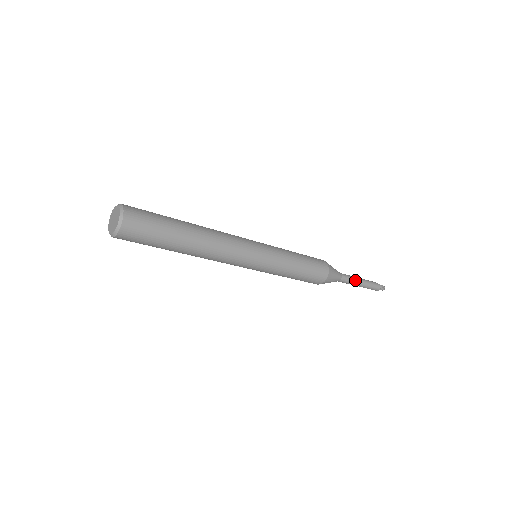
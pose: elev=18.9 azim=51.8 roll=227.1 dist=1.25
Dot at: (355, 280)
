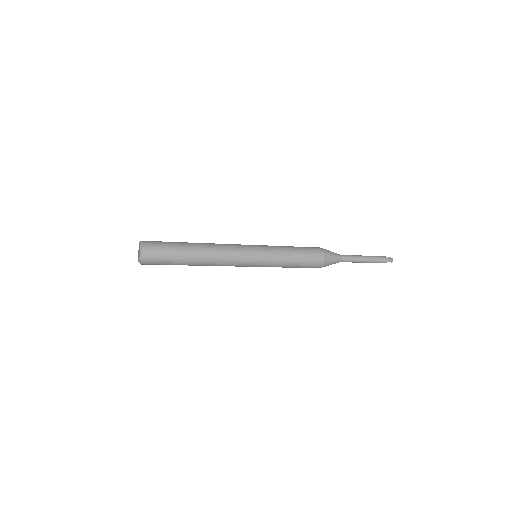
Dot at: (357, 261)
